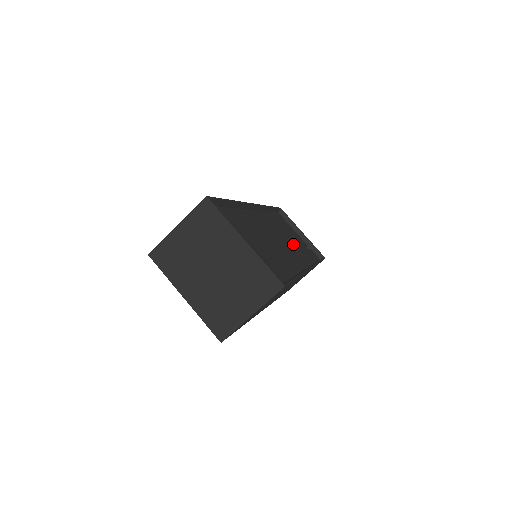
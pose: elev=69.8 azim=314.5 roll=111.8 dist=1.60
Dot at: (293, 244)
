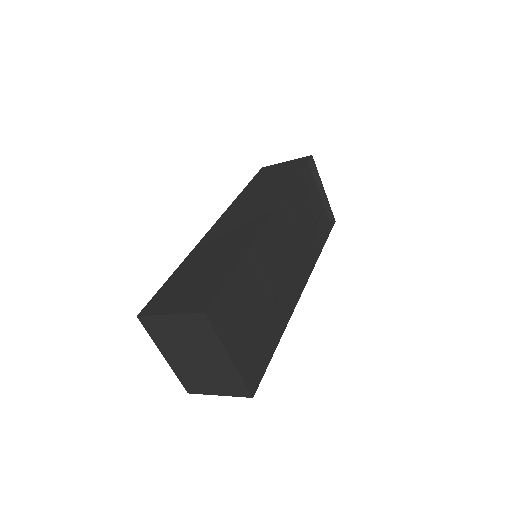
Dot at: (302, 235)
